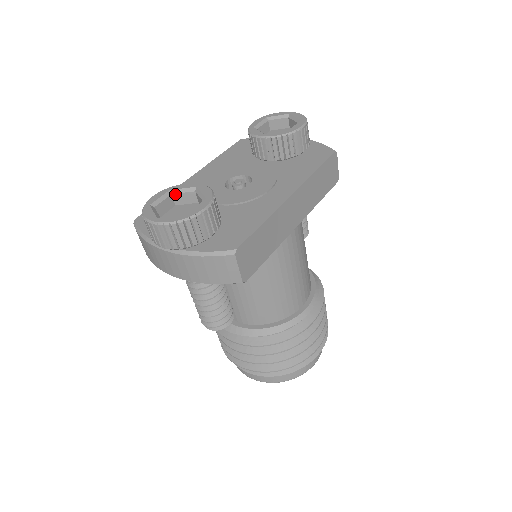
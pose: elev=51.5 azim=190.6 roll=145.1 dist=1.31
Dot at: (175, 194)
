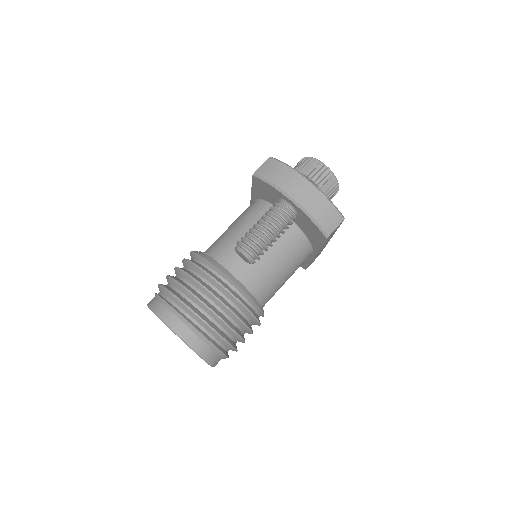
Dot at: occluded
